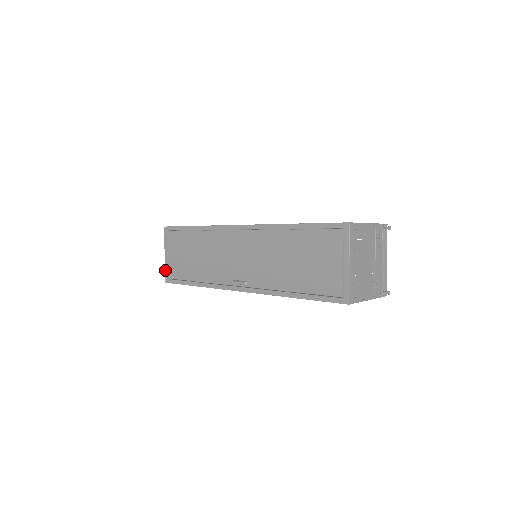
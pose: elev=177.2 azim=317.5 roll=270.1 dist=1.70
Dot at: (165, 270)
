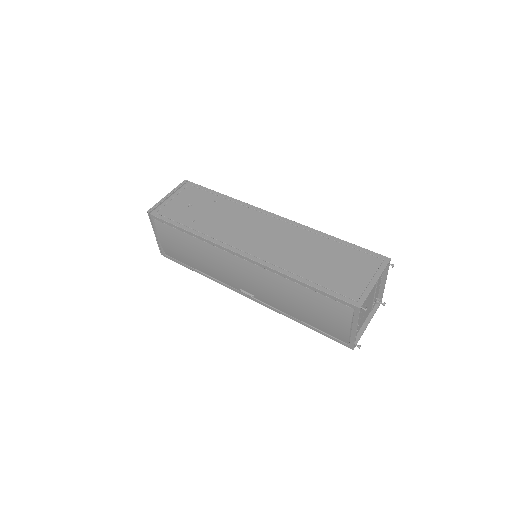
Dot at: (159, 247)
